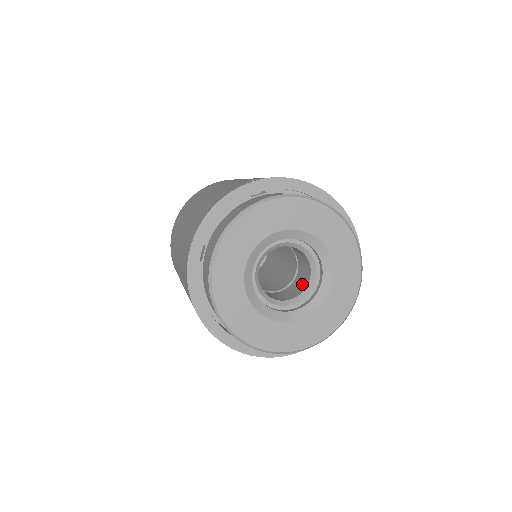
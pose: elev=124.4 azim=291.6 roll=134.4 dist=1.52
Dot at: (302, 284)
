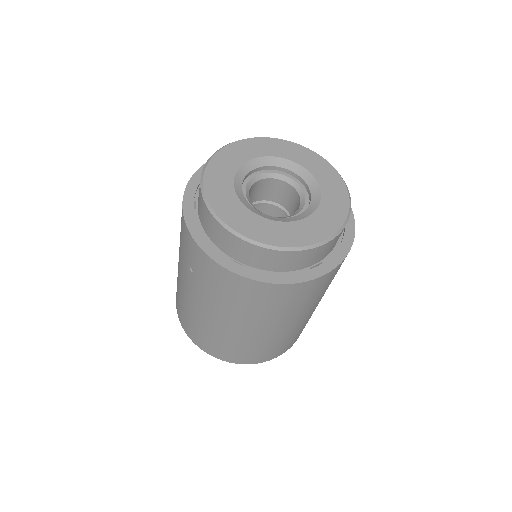
Dot at: occluded
